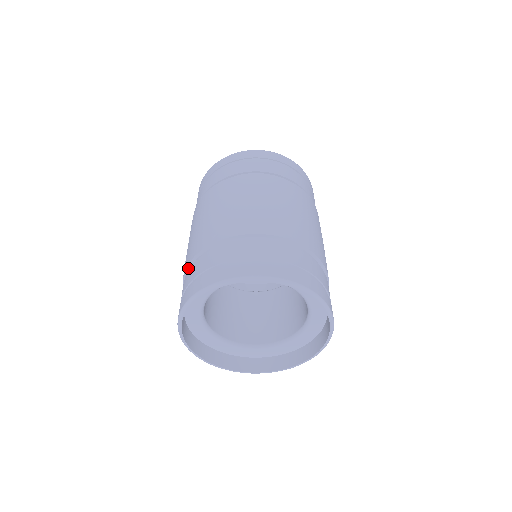
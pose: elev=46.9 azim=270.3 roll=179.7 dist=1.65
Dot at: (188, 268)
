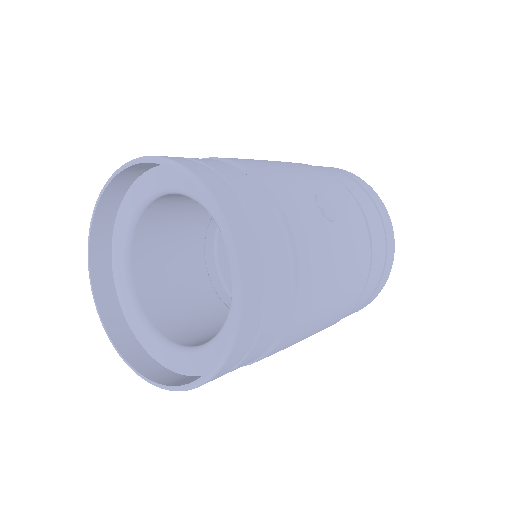
Dot at: occluded
